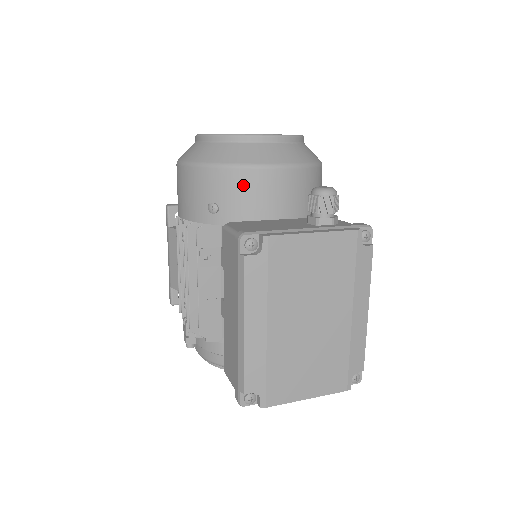
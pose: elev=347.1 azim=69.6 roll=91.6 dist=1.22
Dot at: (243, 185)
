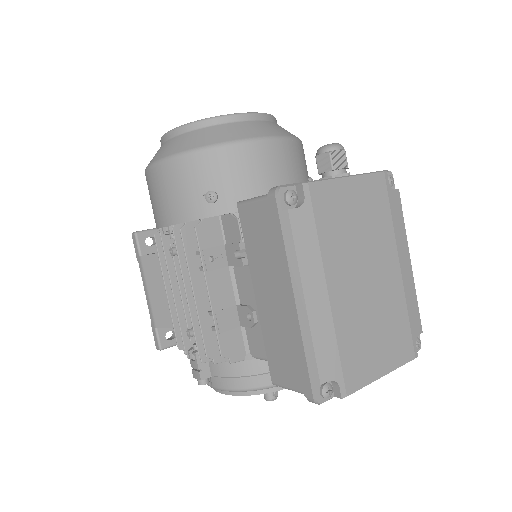
Dot at: (240, 163)
